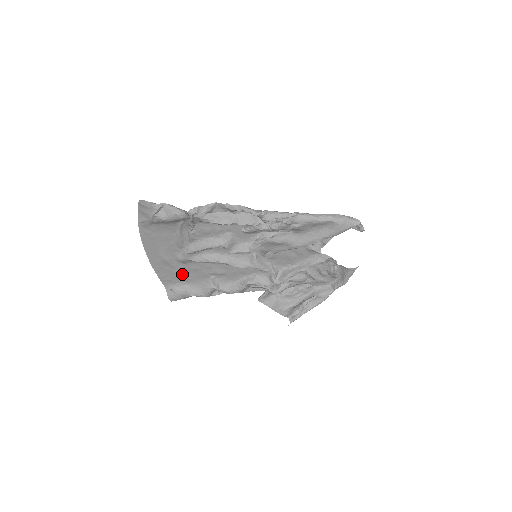
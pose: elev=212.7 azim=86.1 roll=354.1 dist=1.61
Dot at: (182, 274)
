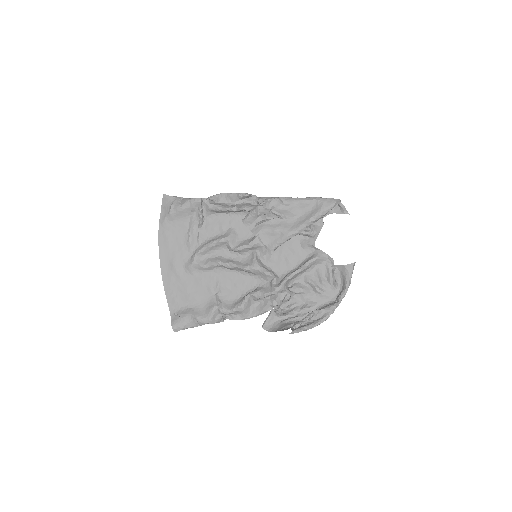
Dot at: (188, 291)
